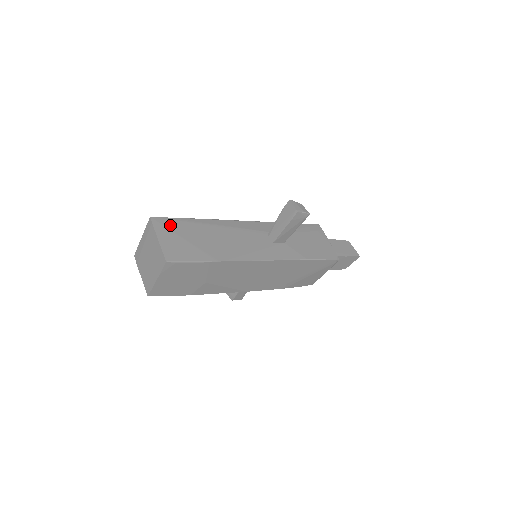
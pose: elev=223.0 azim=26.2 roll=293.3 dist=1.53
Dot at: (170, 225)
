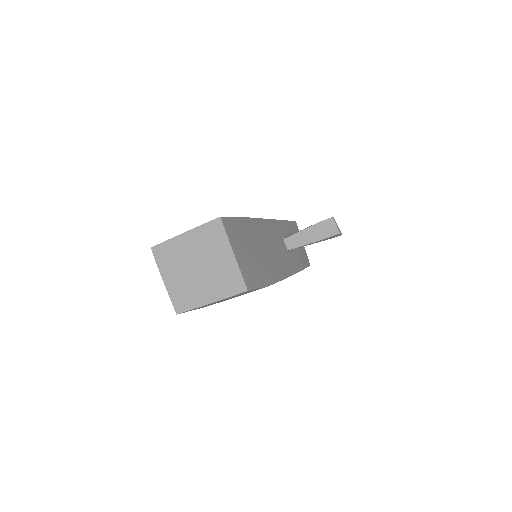
Dot at: (235, 230)
